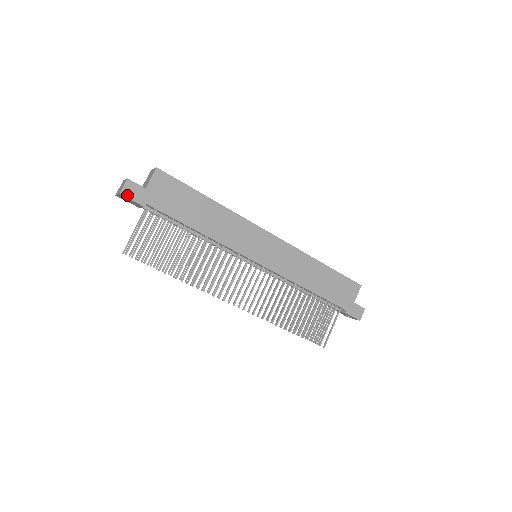
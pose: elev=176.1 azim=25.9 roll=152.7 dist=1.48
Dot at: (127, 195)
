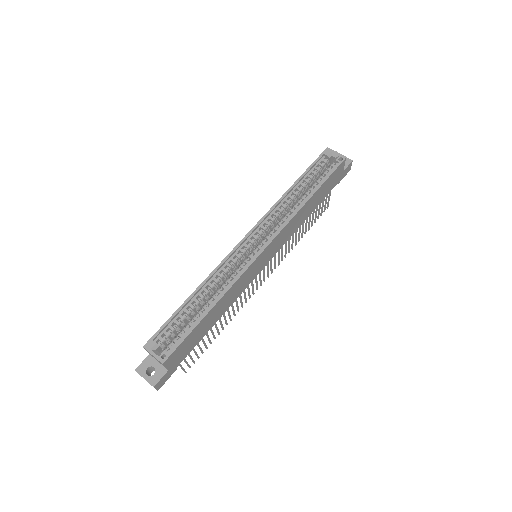
Dot at: (162, 385)
